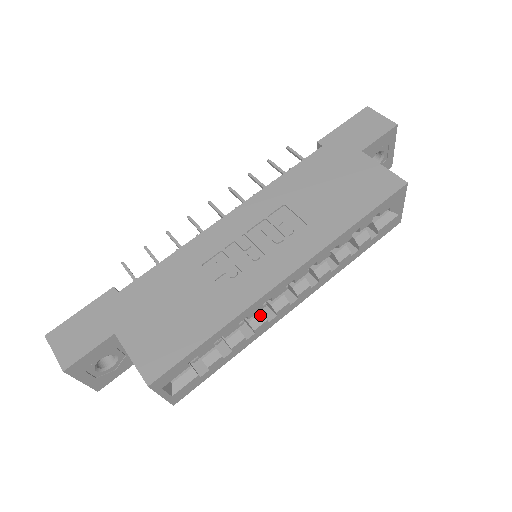
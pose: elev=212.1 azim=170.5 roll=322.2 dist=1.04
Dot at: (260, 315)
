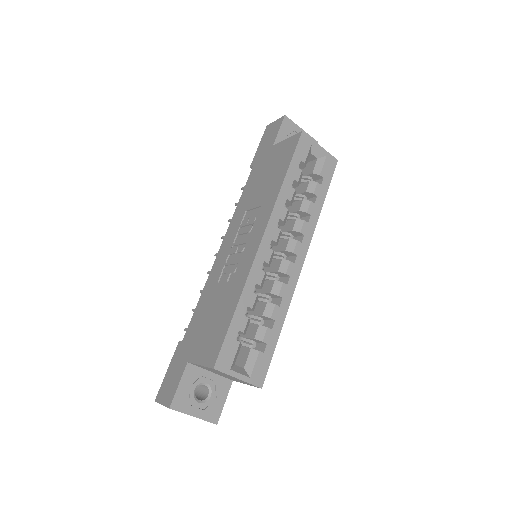
Dot at: (275, 283)
